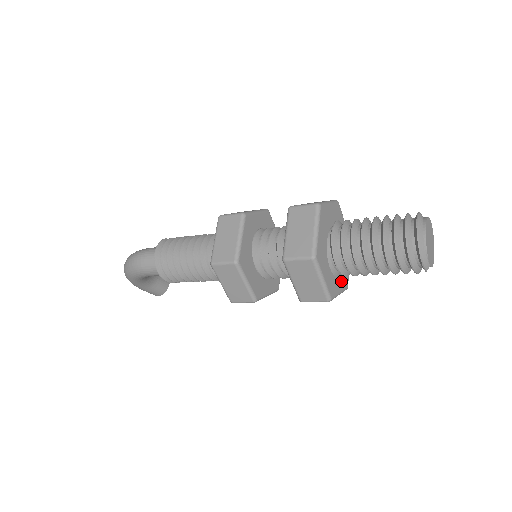
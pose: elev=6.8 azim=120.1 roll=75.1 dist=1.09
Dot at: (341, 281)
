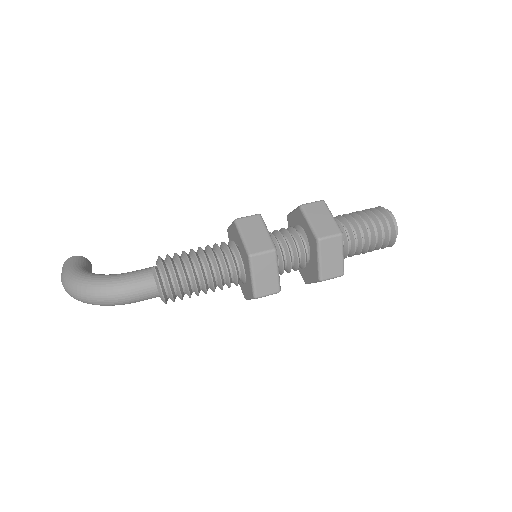
Dot at: occluded
